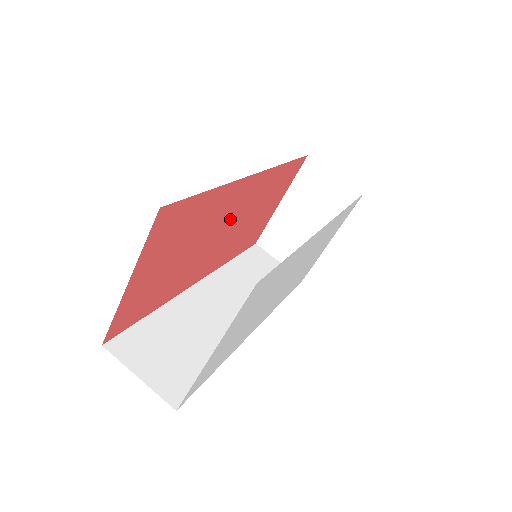
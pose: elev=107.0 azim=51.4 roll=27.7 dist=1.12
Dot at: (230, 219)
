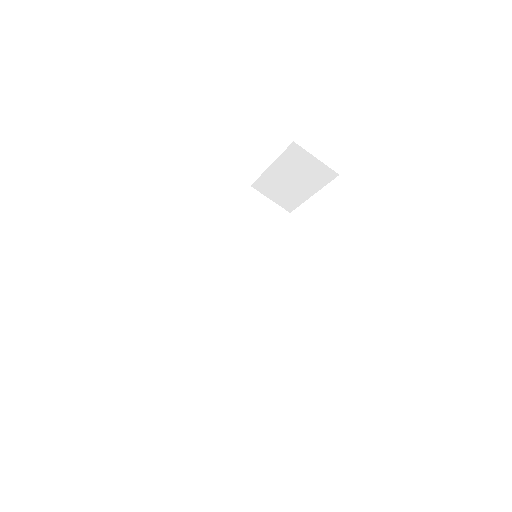
Dot at: occluded
